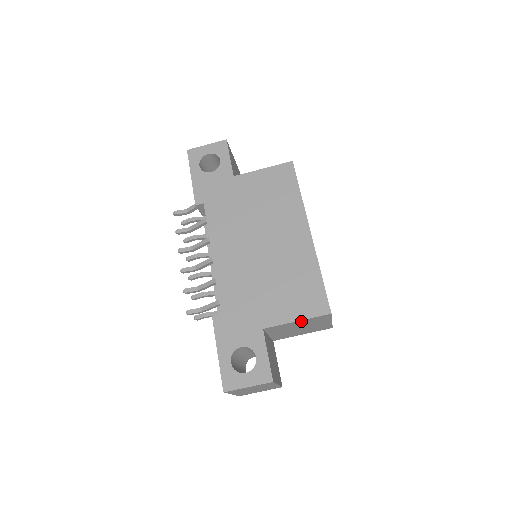
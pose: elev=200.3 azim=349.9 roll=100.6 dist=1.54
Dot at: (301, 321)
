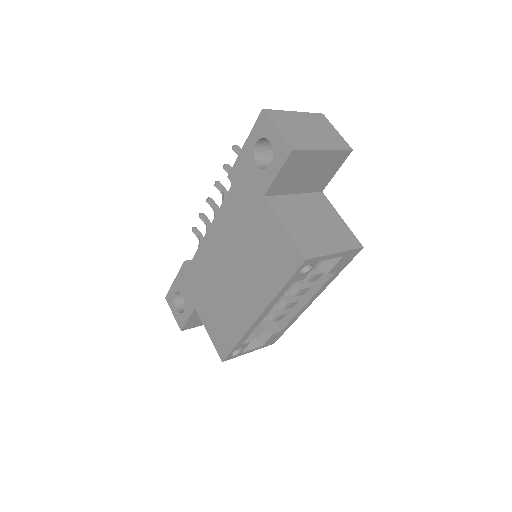
Dot at: occluded
